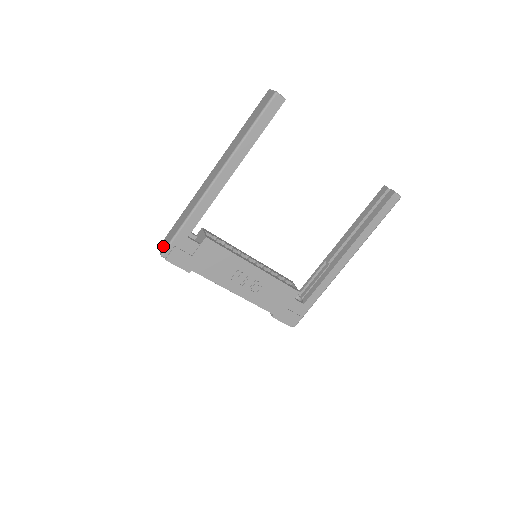
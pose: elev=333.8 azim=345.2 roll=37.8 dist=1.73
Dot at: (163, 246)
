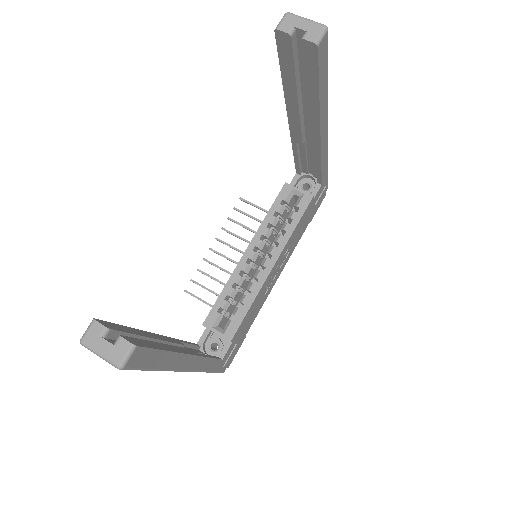
Dot at: occluded
